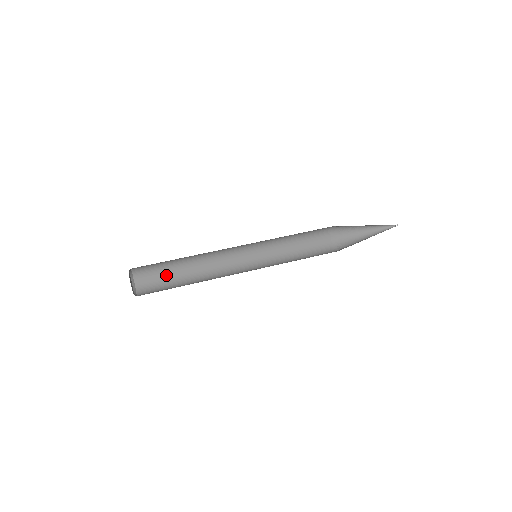
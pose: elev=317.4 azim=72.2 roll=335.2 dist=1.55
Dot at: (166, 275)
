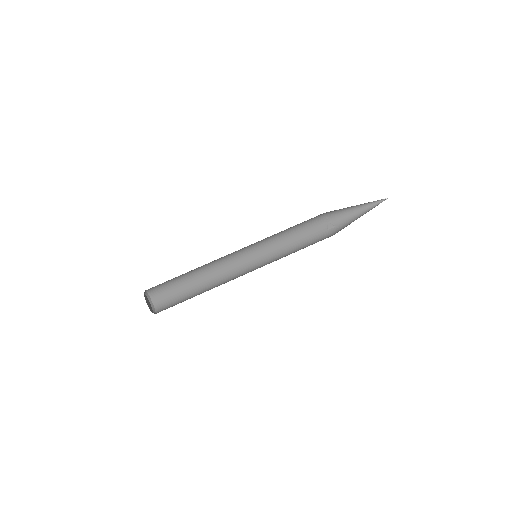
Dot at: (173, 279)
